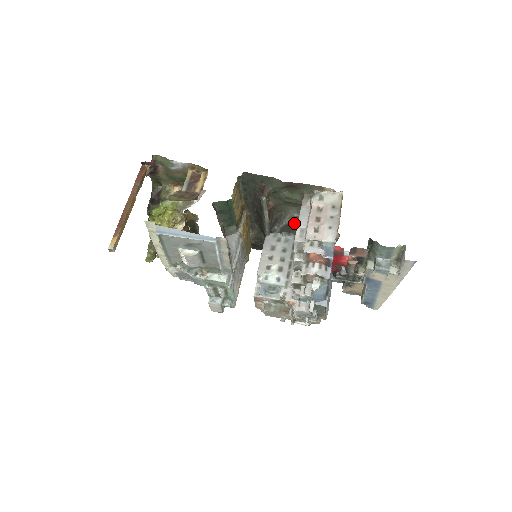
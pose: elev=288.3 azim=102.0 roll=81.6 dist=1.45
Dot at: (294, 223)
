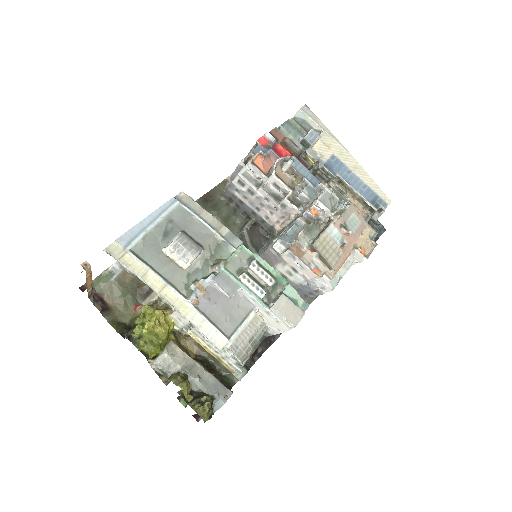
Dot at: (249, 224)
